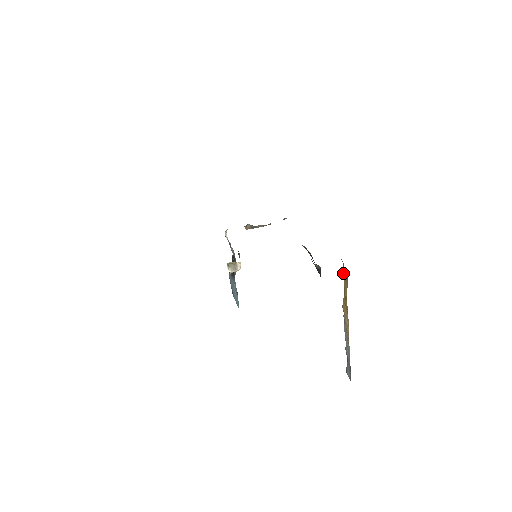
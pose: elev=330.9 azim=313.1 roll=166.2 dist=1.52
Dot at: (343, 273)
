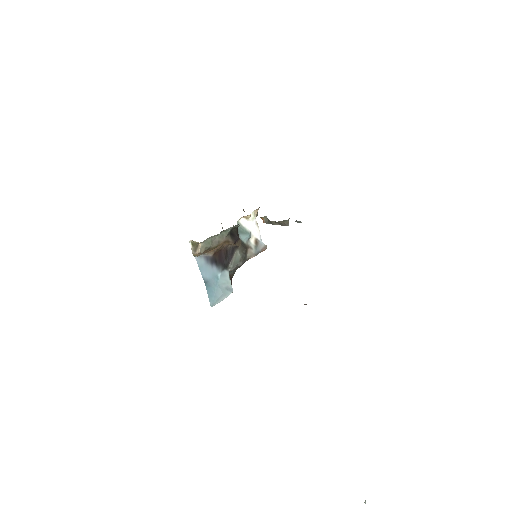
Dot at: occluded
